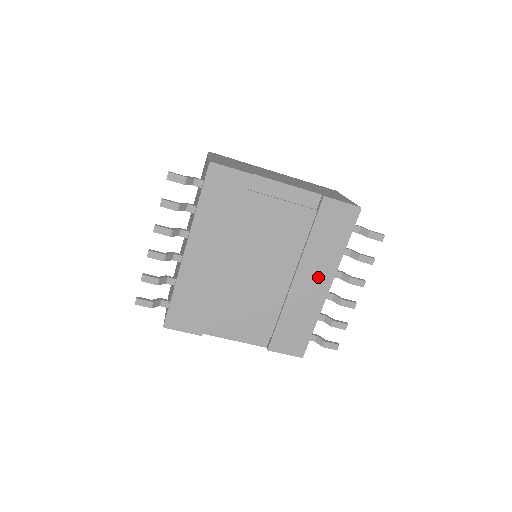
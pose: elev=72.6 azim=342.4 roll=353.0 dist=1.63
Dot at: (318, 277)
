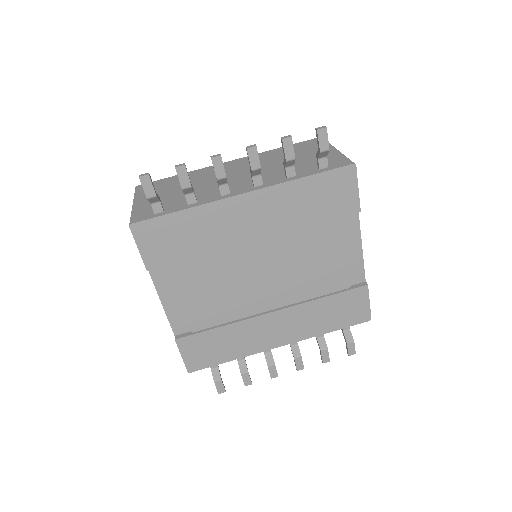
Dot at: (285, 330)
